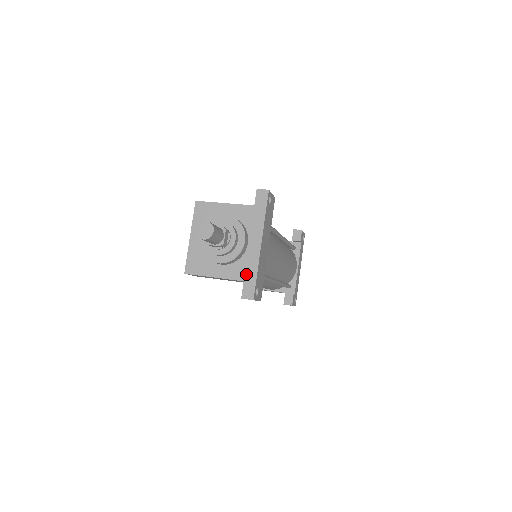
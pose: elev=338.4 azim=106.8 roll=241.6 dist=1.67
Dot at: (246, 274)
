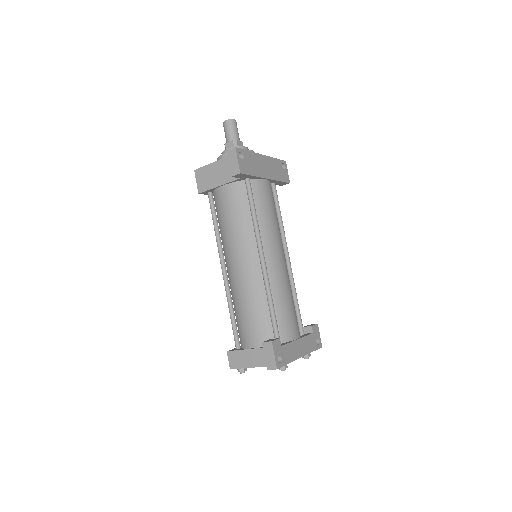
Dot at: occluded
